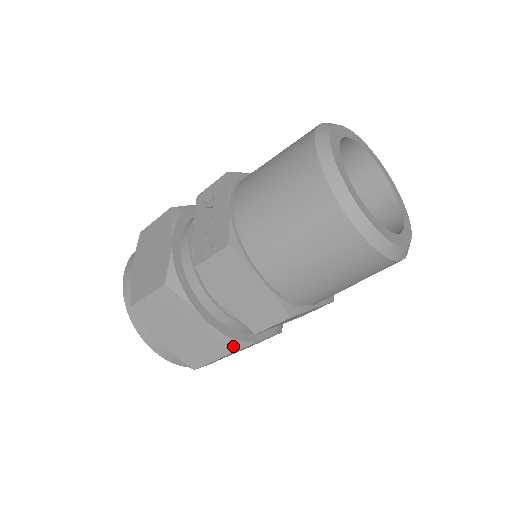
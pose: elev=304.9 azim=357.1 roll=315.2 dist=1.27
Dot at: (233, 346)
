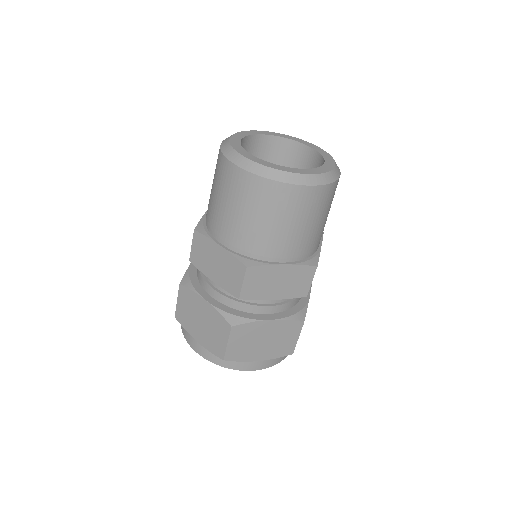
Dot at: (234, 321)
